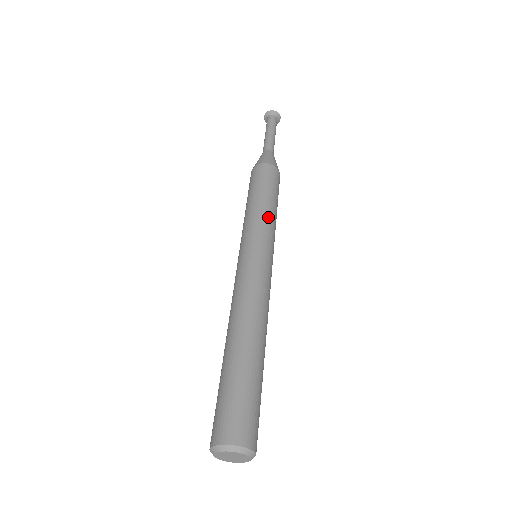
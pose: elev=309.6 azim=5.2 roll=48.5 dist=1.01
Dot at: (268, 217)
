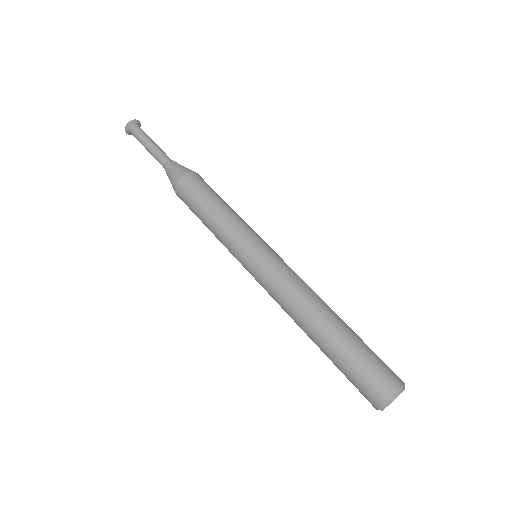
Dot at: (233, 221)
